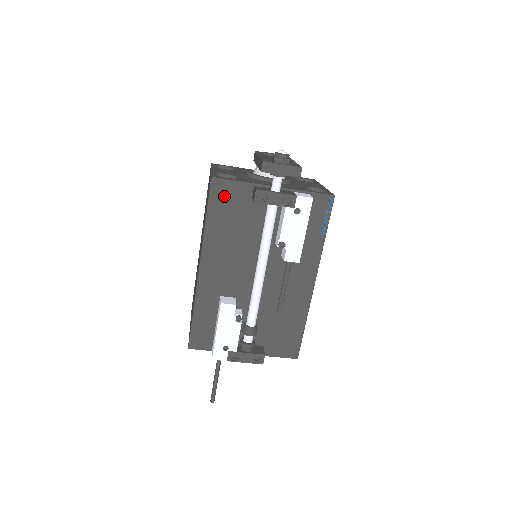
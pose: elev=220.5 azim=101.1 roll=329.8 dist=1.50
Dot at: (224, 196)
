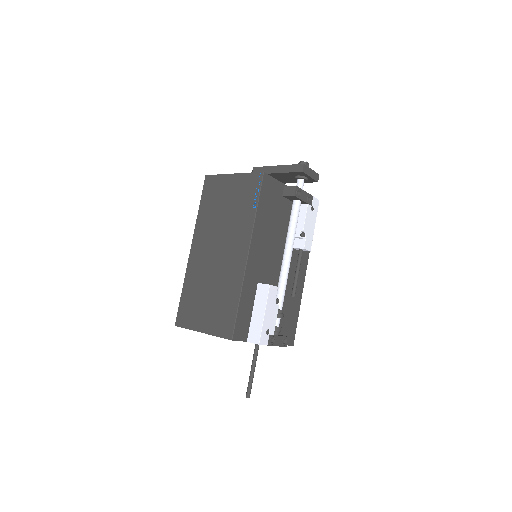
Dot at: (269, 190)
